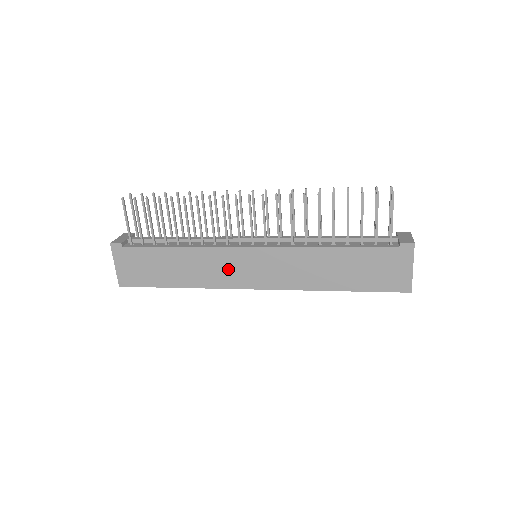
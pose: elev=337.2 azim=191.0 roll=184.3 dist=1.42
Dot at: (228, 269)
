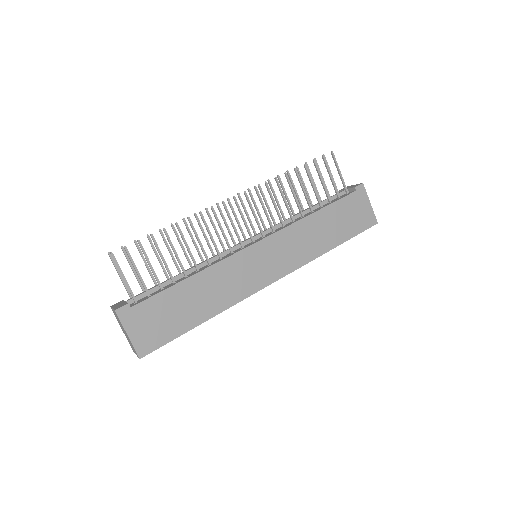
Dot at: (244, 275)
